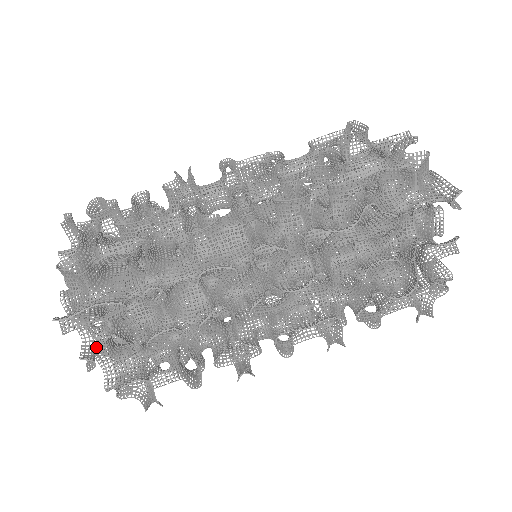
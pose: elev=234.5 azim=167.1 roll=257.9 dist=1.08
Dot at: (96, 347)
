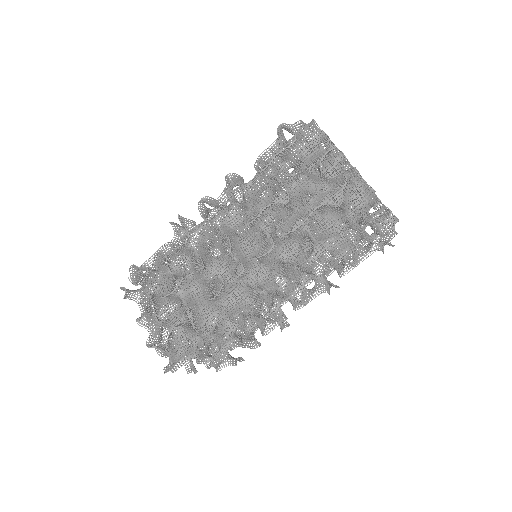
Dot at: (191, 359)
